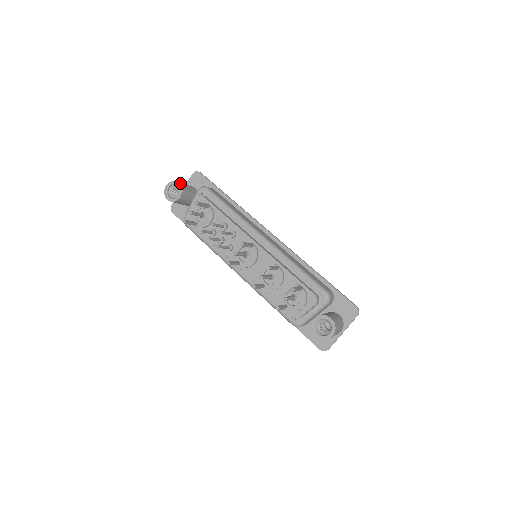
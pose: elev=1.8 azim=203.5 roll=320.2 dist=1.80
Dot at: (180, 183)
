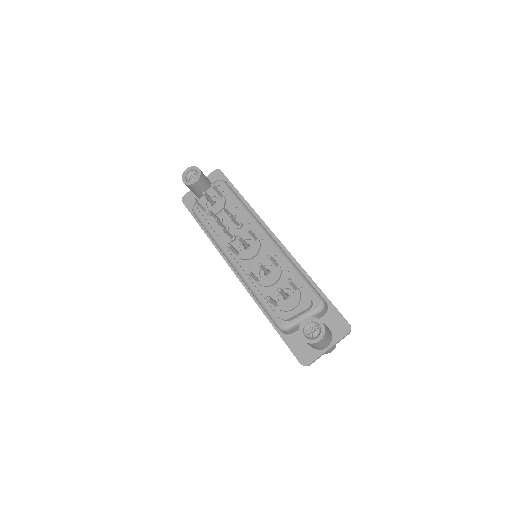
Dot at: (200, 170)
